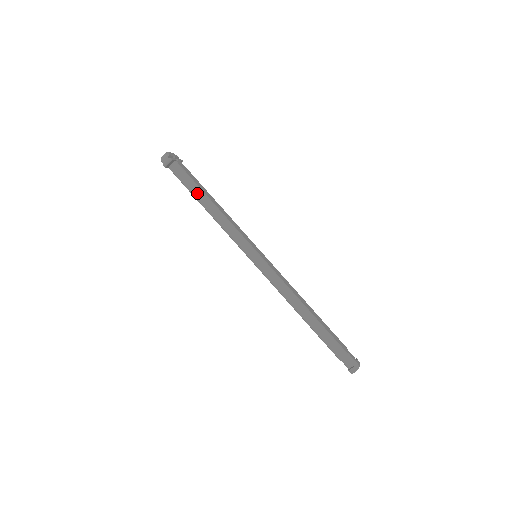
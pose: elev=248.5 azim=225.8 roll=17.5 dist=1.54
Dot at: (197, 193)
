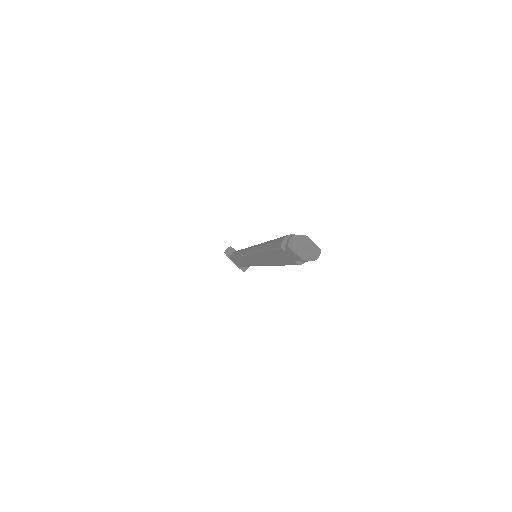
Dot at: occluded
